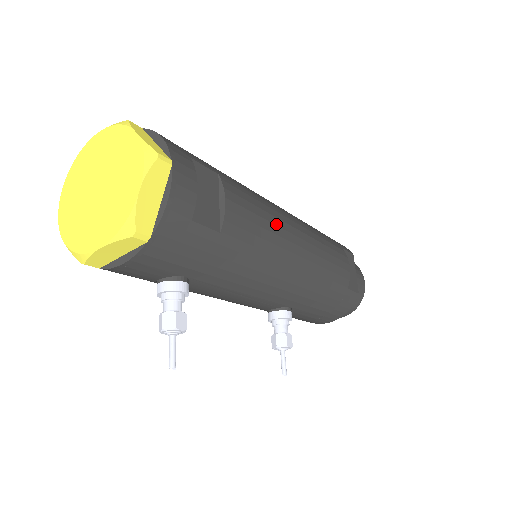
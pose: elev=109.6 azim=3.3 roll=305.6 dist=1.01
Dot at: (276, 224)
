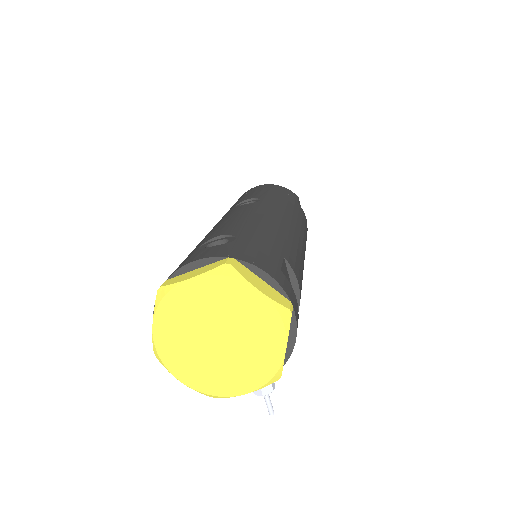
Dot at: (301, 253)
